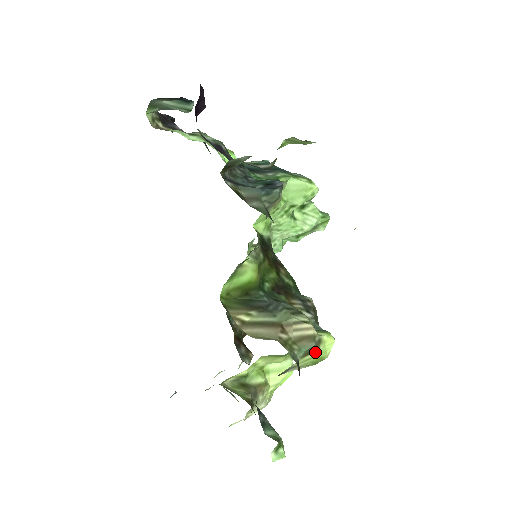
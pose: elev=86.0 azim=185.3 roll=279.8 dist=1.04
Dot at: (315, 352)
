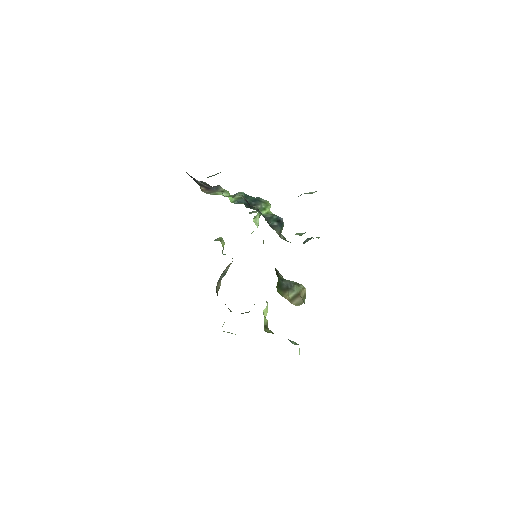
Dot at: occluded
